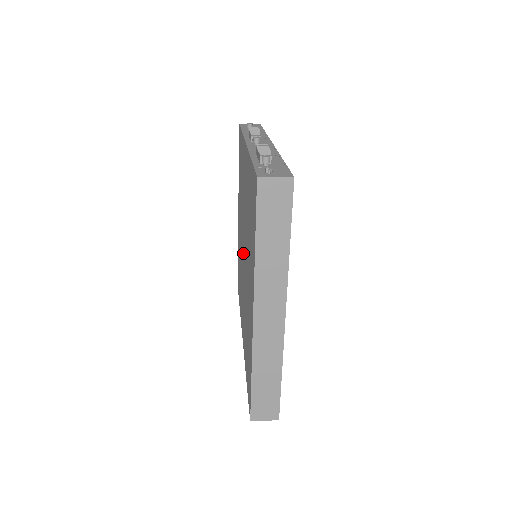
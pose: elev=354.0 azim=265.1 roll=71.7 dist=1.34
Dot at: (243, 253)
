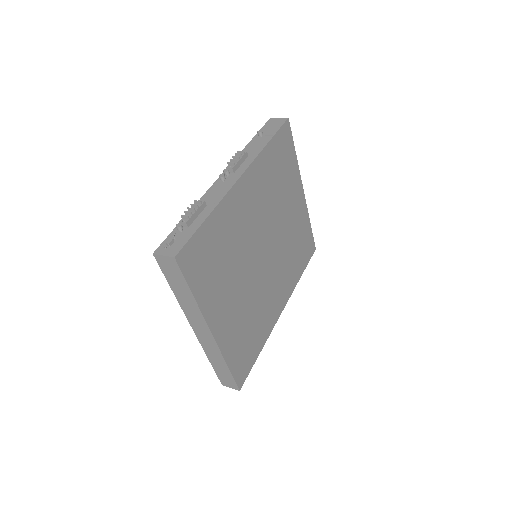
Dot at: occluded
